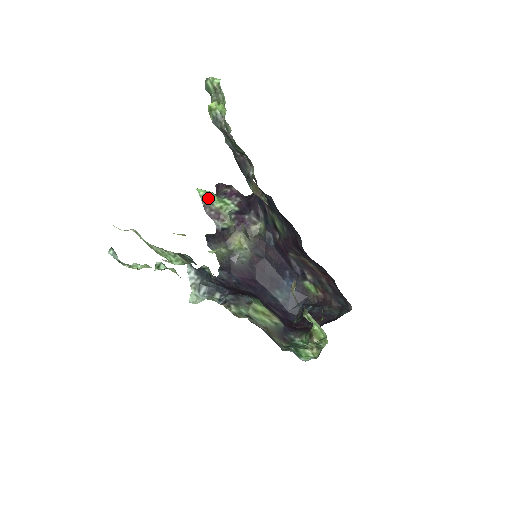
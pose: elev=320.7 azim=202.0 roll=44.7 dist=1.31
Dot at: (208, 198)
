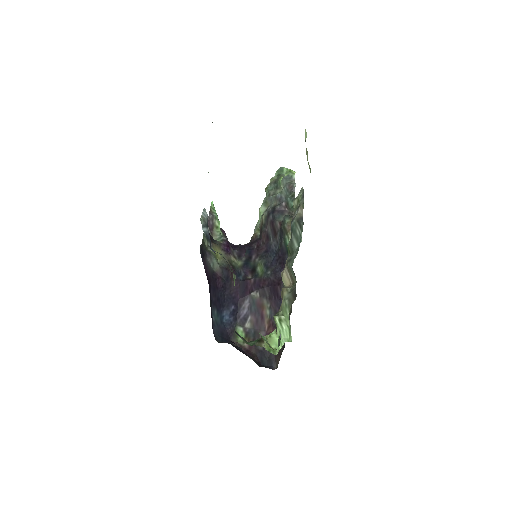
Dot at: (216, 213)
